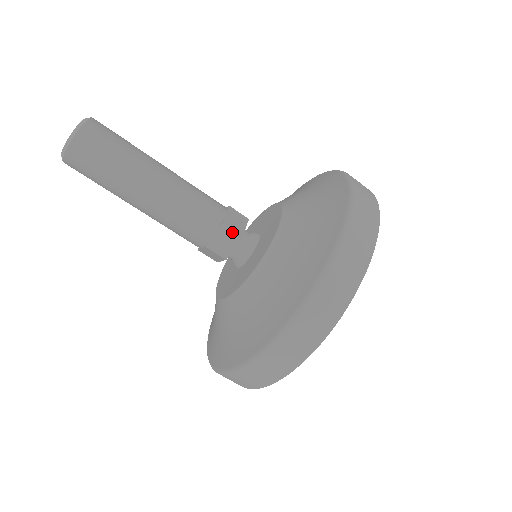
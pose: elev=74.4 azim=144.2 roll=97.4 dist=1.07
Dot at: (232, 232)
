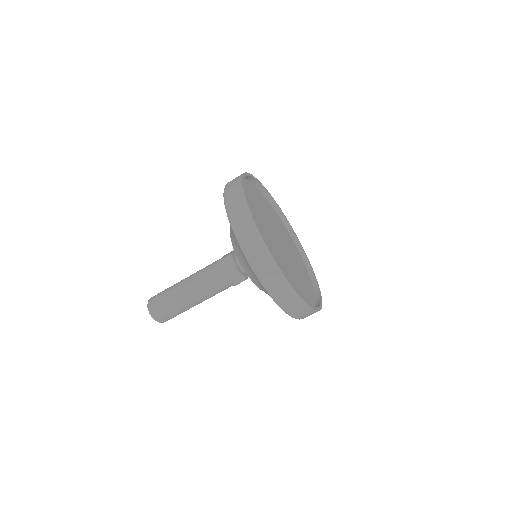
Dot at: (225, 258)
